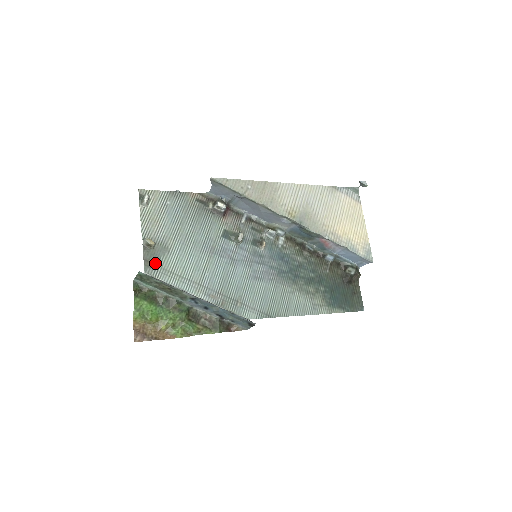
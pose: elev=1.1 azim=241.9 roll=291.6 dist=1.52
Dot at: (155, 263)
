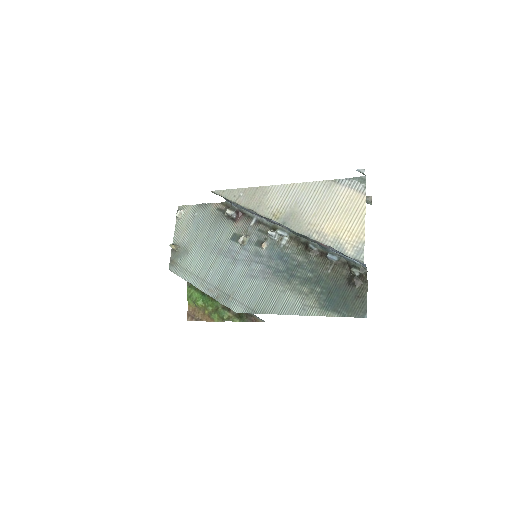
Dot at: (177, 263)
